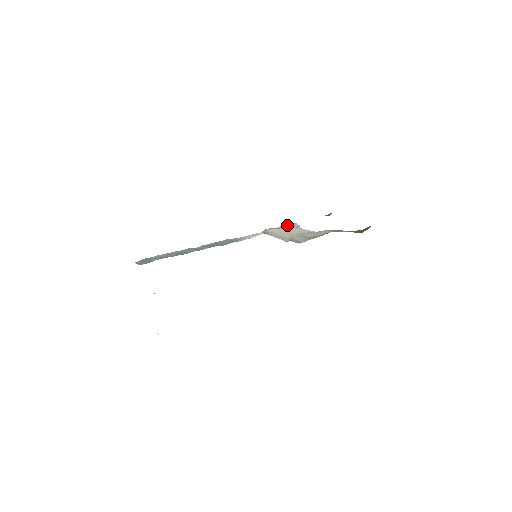
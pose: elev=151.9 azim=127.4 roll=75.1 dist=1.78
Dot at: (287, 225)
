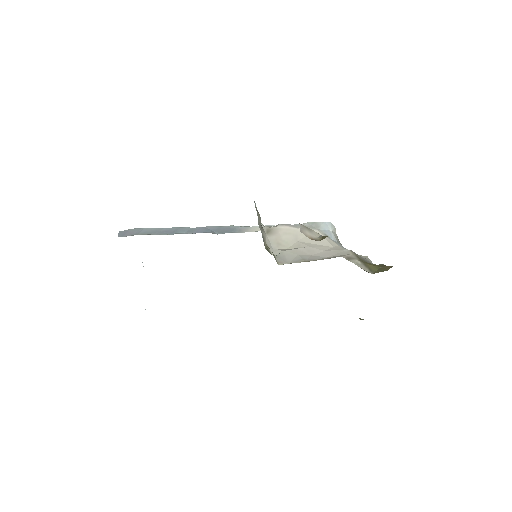
Dot at: (312, 224)
